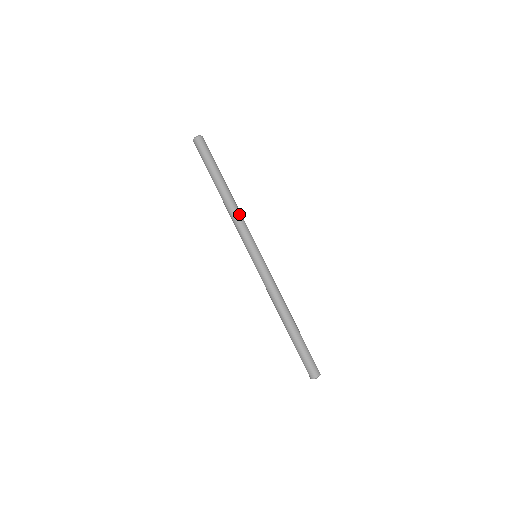
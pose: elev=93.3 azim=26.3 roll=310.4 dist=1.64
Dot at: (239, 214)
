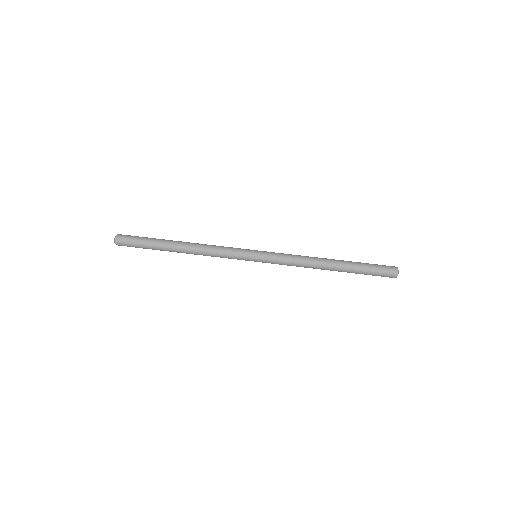
Dot at: (209, 247)
